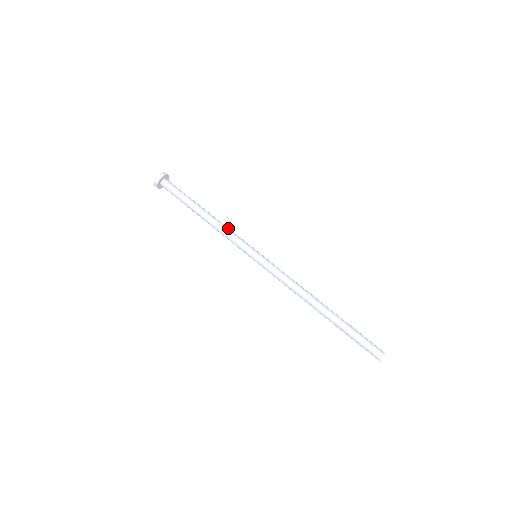
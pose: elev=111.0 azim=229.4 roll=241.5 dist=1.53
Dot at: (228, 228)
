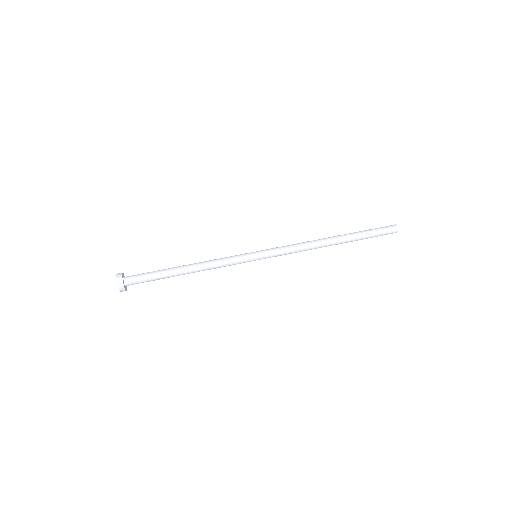
Dot at: (215, 260)
